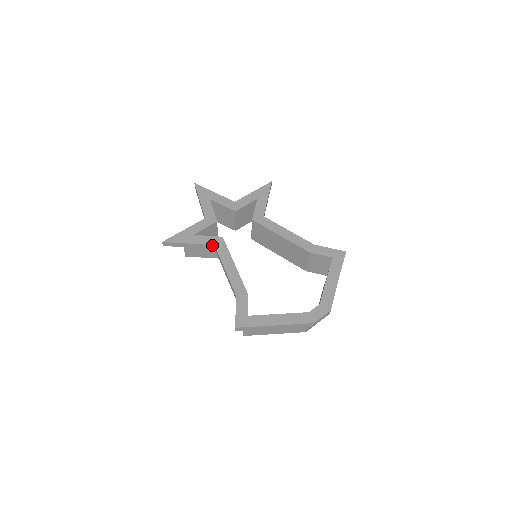
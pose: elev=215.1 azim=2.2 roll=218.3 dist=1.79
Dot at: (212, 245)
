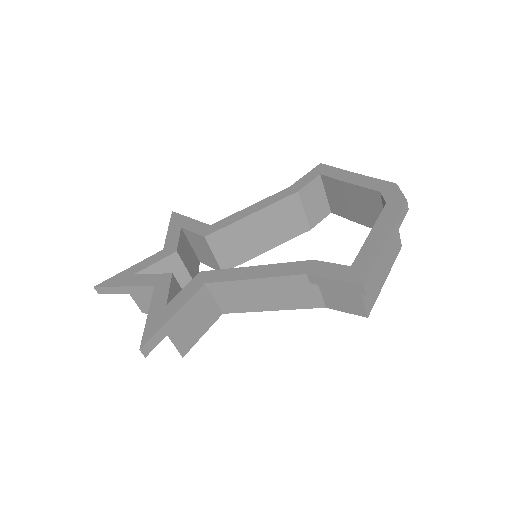
Dot at: (202, 287)
